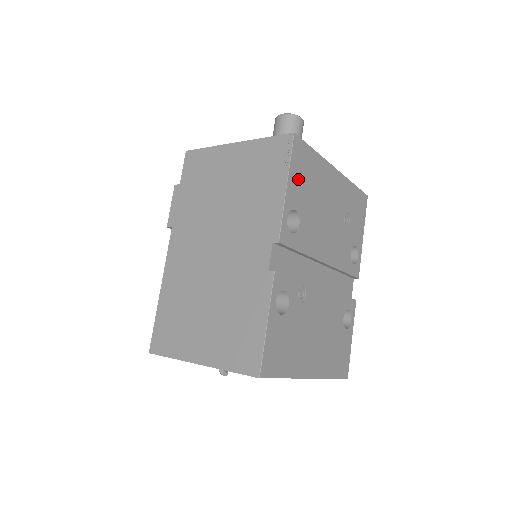
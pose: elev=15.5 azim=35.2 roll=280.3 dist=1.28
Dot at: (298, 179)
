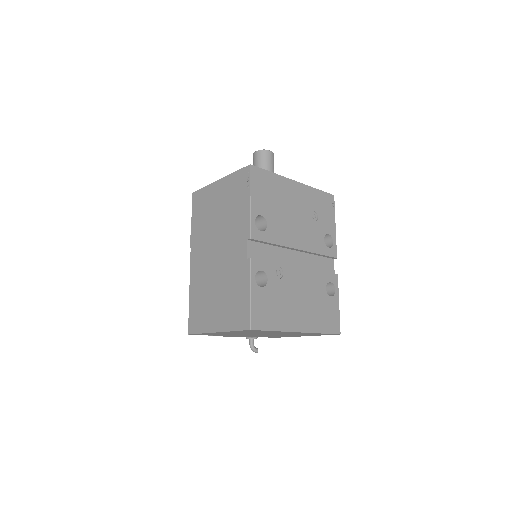
Dot at: (260, 194)
